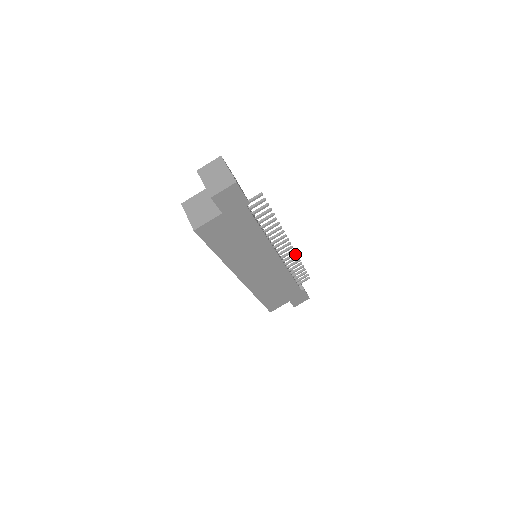
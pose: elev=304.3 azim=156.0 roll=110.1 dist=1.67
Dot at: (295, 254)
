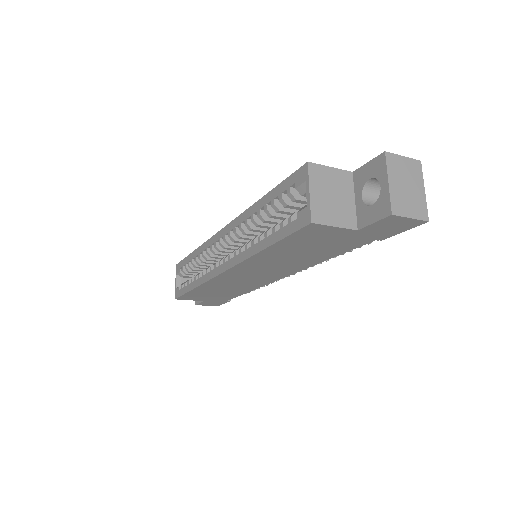
Dot at: (283, 278)
